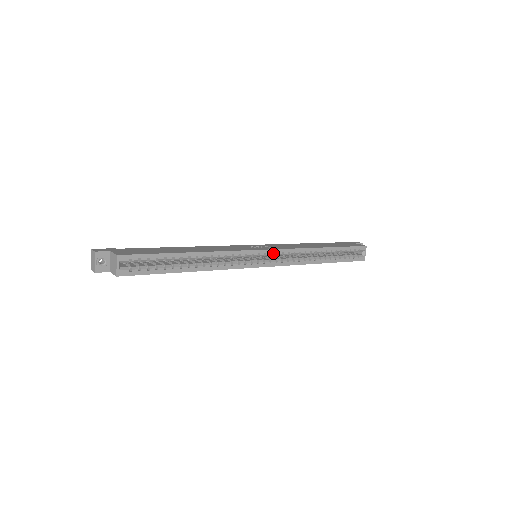
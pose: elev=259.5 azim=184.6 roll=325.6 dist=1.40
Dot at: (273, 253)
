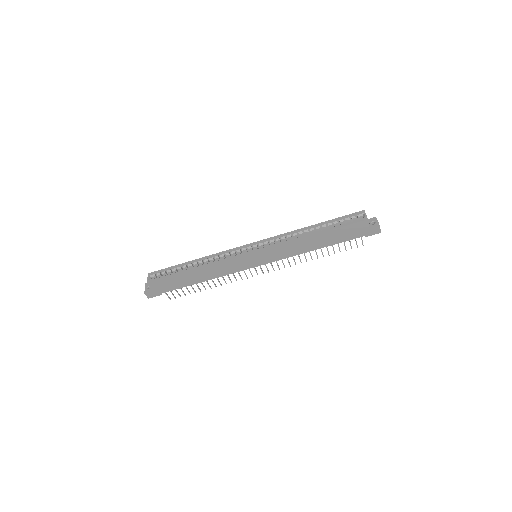
Dot at: (259, 243)
